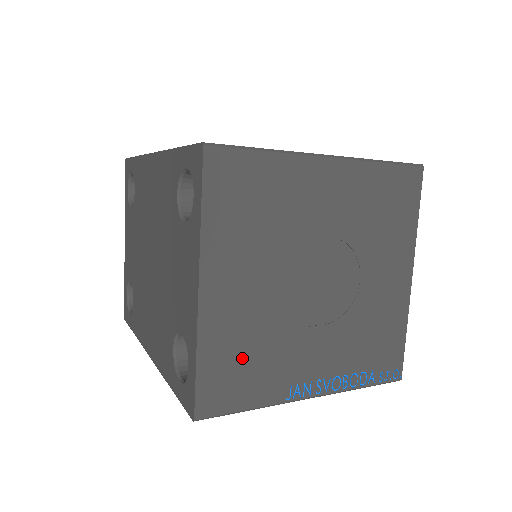
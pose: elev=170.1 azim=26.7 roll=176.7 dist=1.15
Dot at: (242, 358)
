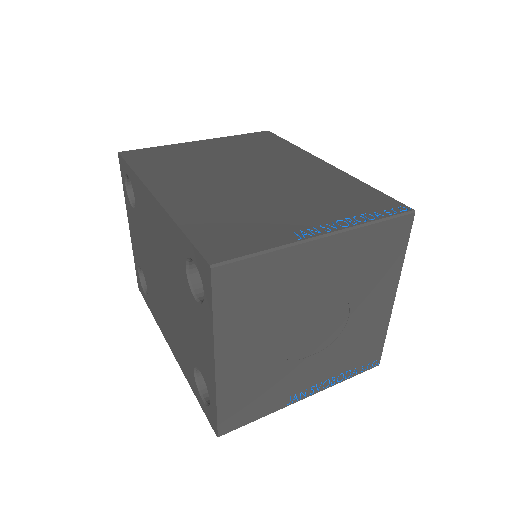
Dot at: (252, 393)
